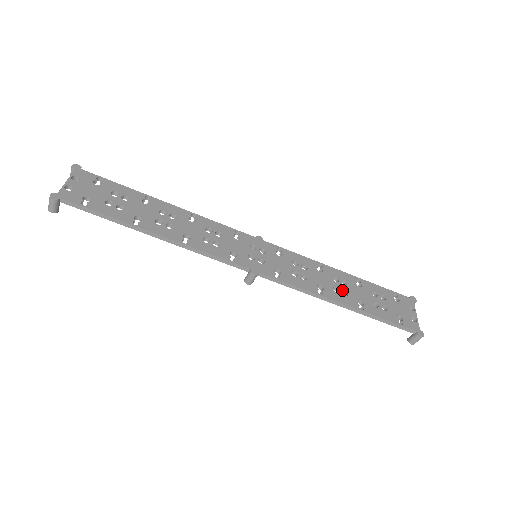
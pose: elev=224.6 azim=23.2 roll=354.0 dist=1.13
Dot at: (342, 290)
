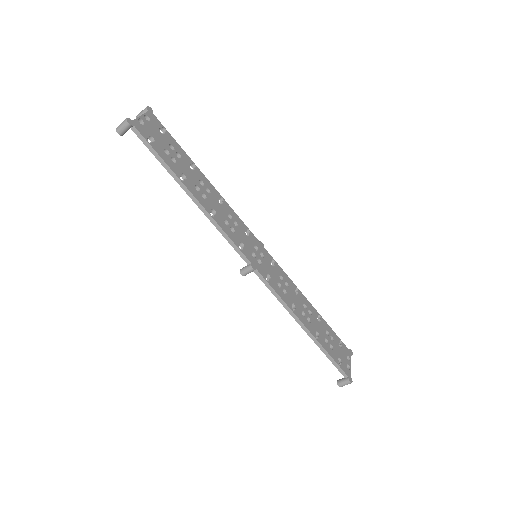
Dot at: (307, 317)
